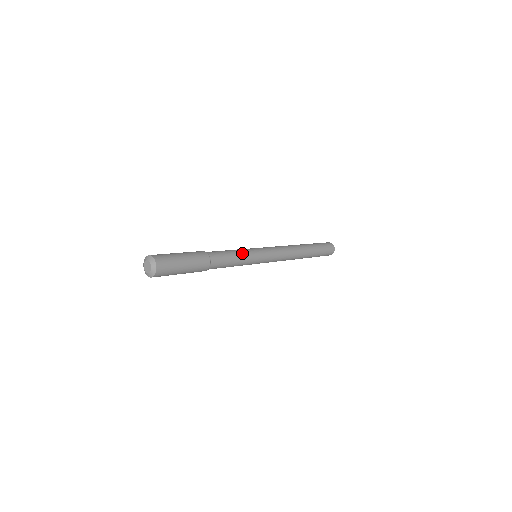
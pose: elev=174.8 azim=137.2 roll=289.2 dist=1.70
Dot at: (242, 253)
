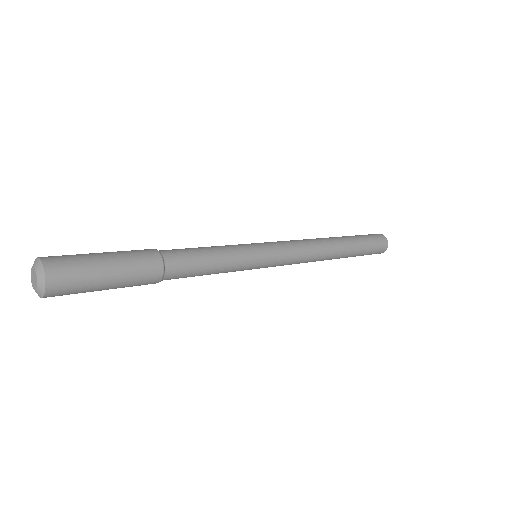
Dot at: (230, 261)
